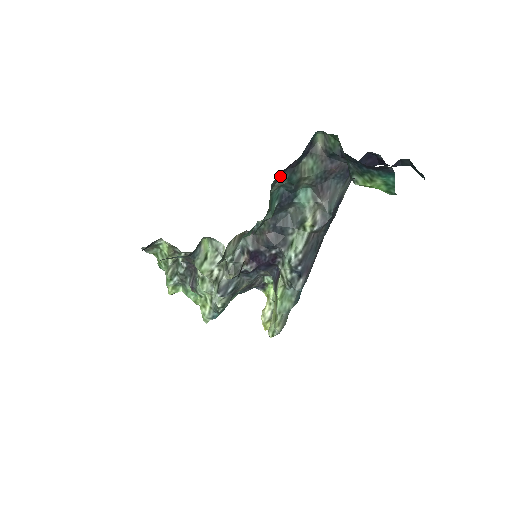
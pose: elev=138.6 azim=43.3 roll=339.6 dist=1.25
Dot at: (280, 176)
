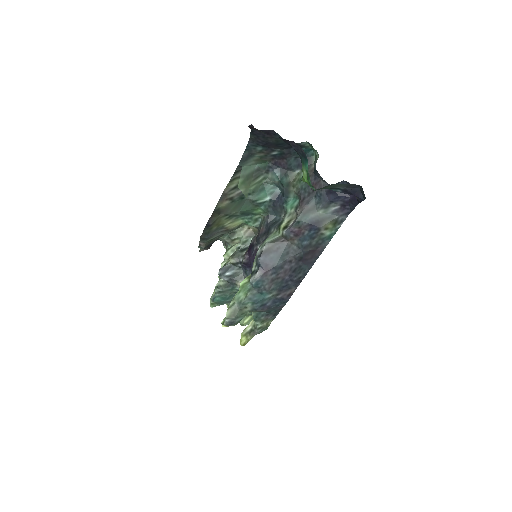
Dot at: (270, 167)
